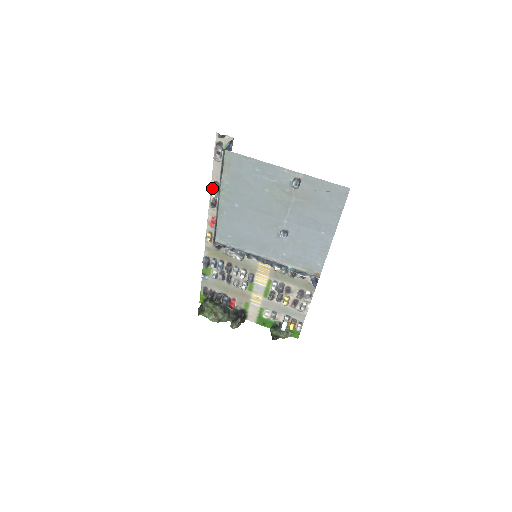
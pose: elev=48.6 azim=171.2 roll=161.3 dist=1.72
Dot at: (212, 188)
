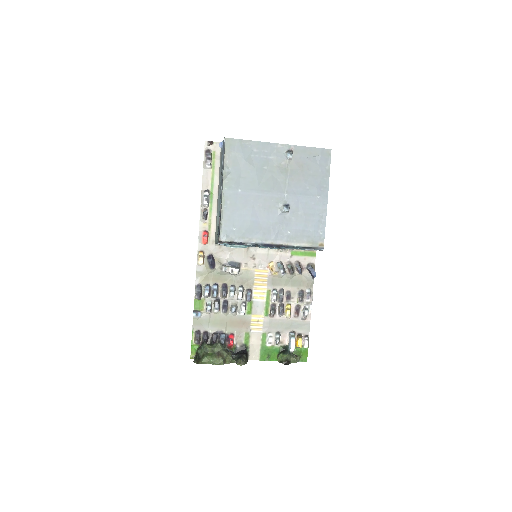
Dot at: (204, 196)
